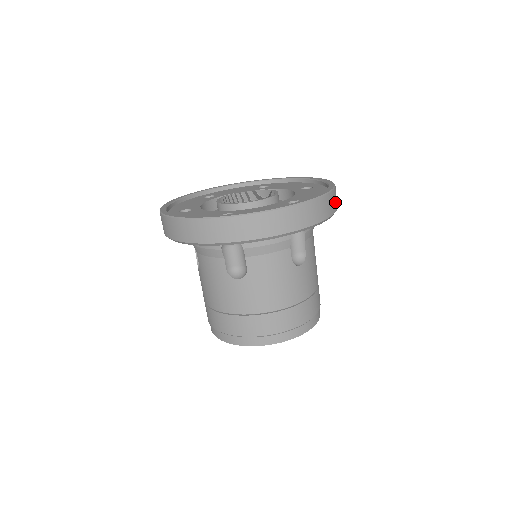
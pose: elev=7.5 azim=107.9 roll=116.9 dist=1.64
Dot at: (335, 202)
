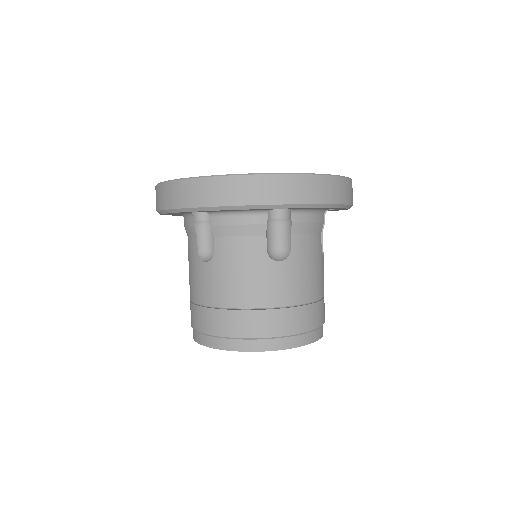
Dot at: (334, 193)
